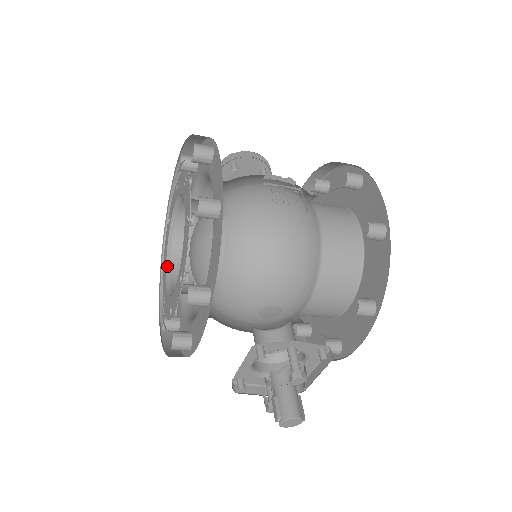
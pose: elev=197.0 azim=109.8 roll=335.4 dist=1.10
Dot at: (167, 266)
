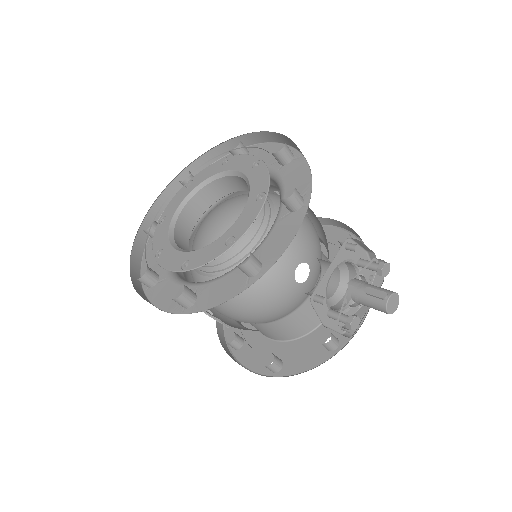
Dot at: (174, 246)
